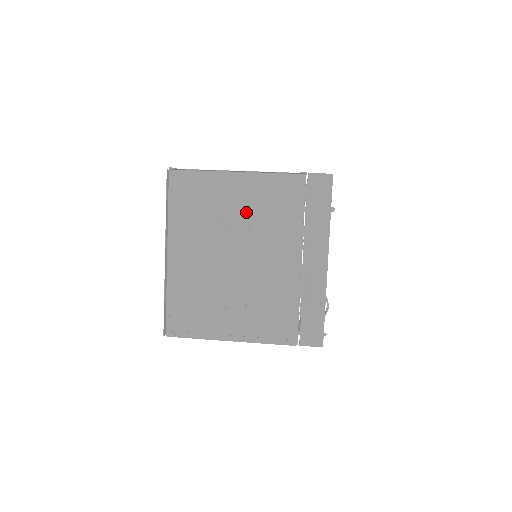
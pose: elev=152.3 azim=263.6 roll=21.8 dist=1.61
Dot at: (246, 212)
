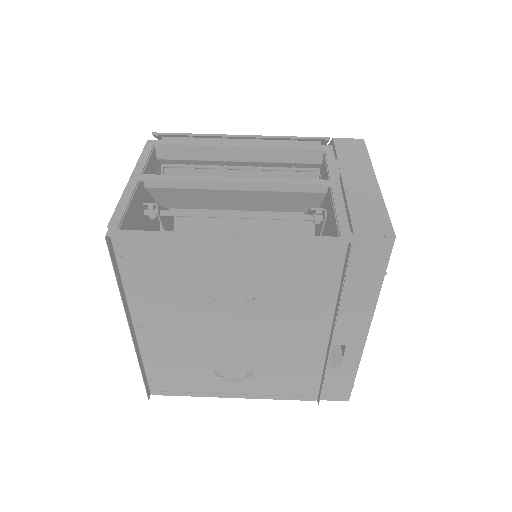
Dot at: (248, 283)
